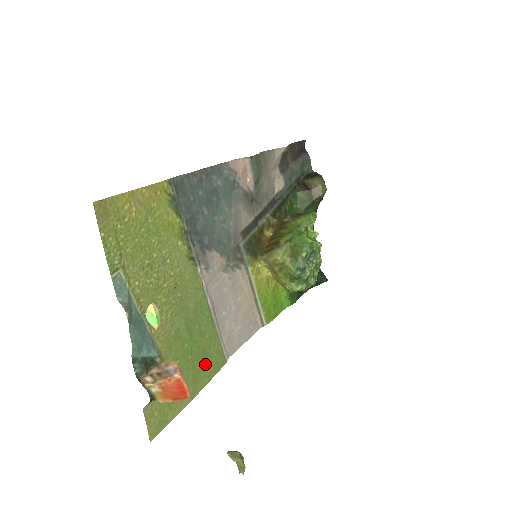
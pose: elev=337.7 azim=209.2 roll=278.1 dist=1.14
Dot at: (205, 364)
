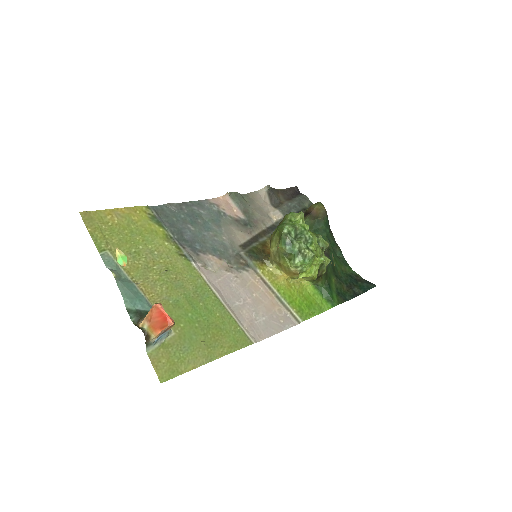
Dot at: (220, 337)
